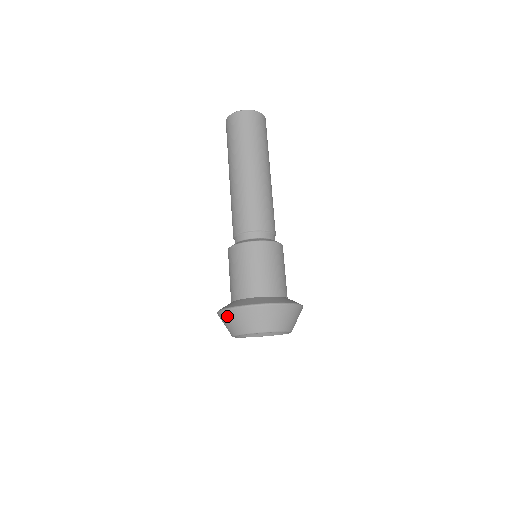
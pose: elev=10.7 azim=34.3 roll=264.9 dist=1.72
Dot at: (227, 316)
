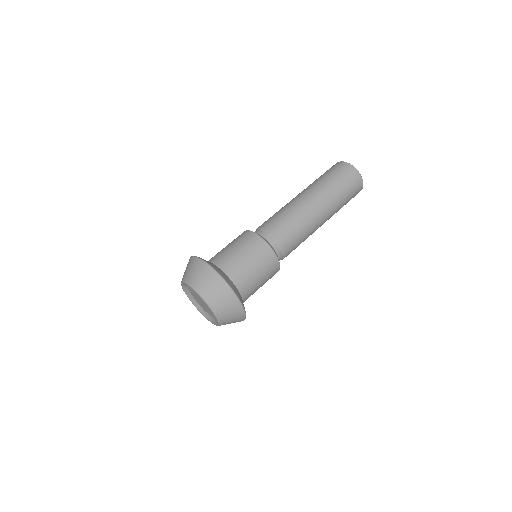
Dot at: (203, 269)
